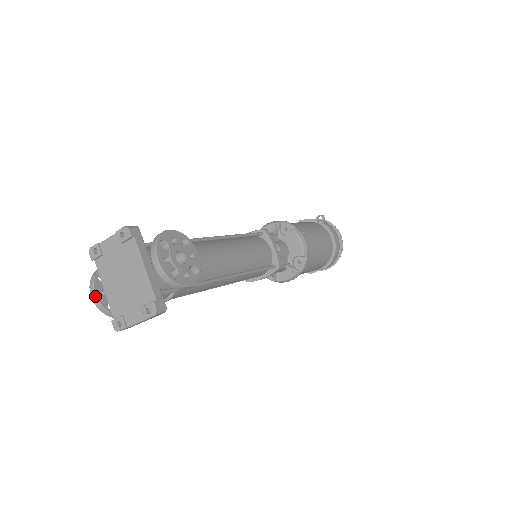
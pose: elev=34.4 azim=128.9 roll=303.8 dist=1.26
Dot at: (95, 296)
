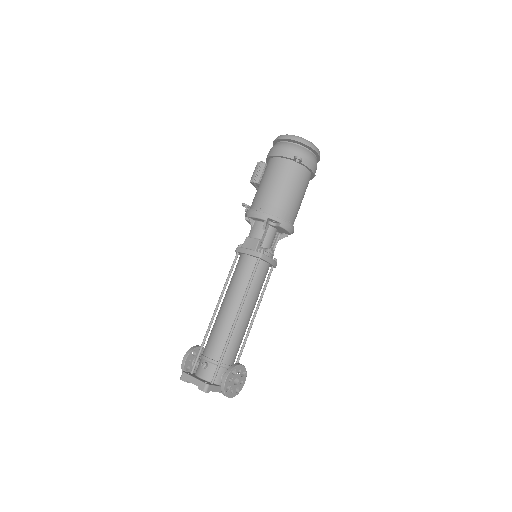
Dot at: occluded
